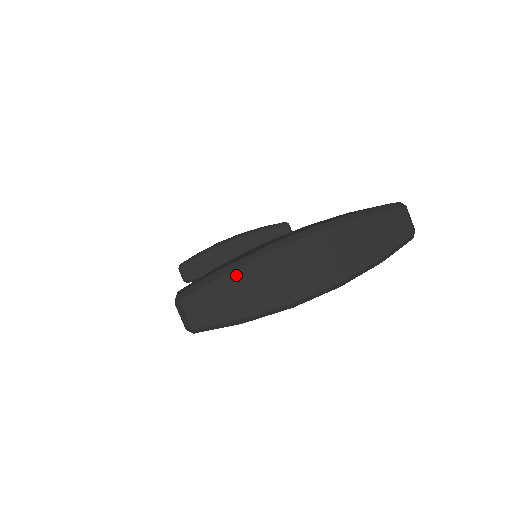
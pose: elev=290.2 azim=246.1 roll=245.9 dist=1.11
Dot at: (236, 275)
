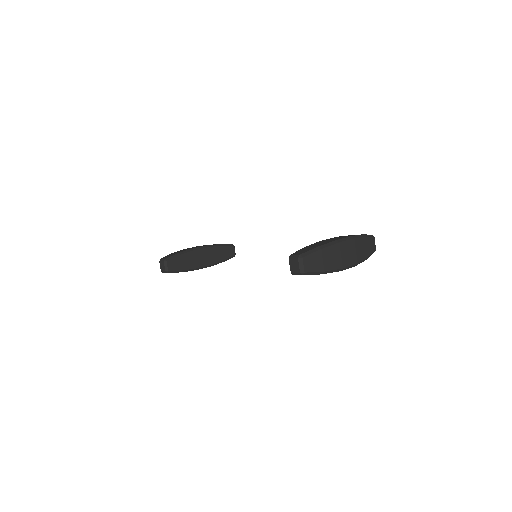
Dot at: (326, 250)
